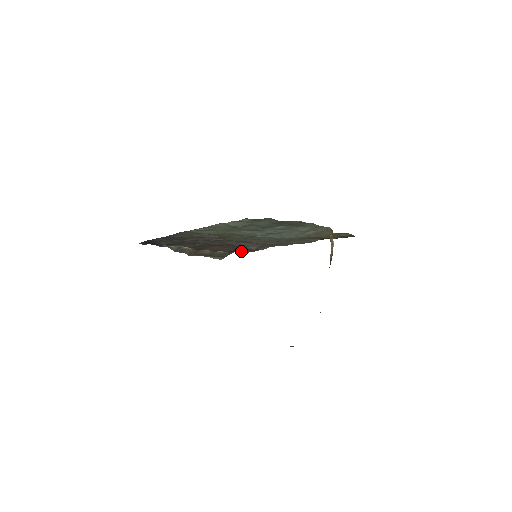
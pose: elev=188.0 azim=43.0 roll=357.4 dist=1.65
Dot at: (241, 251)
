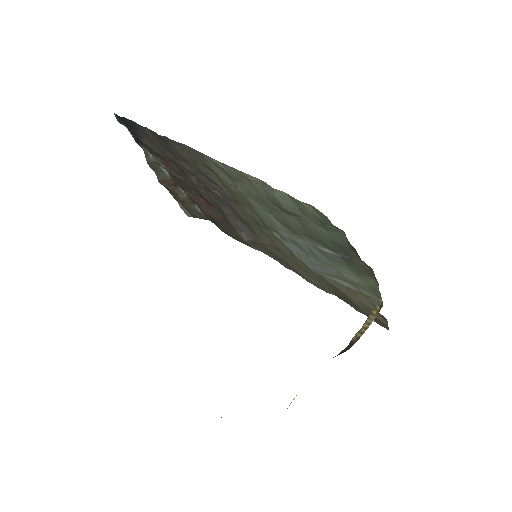
Dot at: (223, 227)
